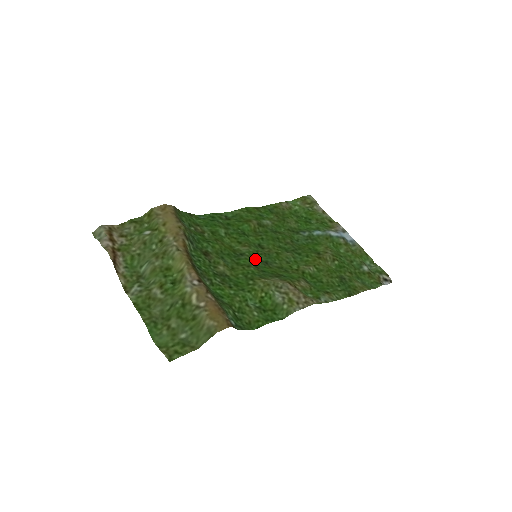
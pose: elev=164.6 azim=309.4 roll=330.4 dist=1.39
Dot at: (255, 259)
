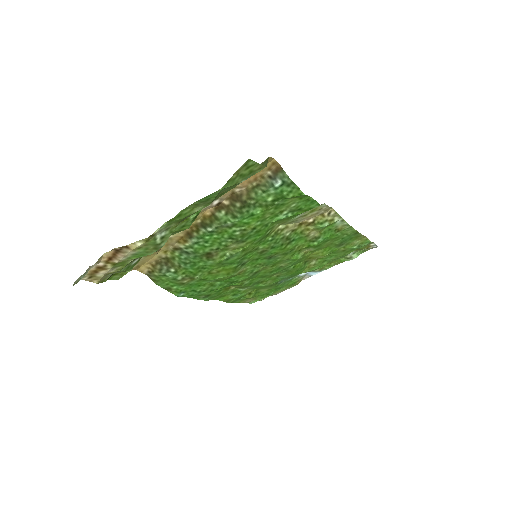
Dot at: (258, 258)
